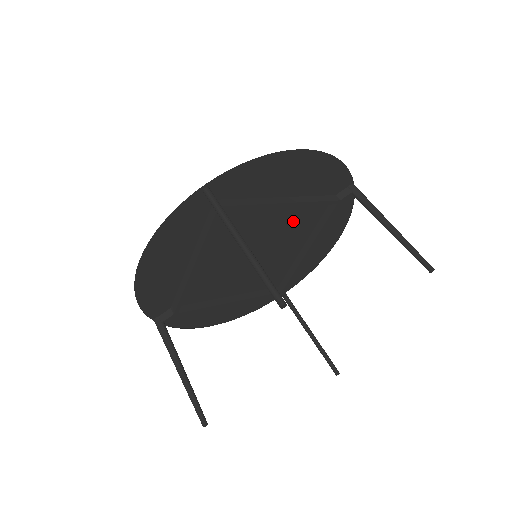
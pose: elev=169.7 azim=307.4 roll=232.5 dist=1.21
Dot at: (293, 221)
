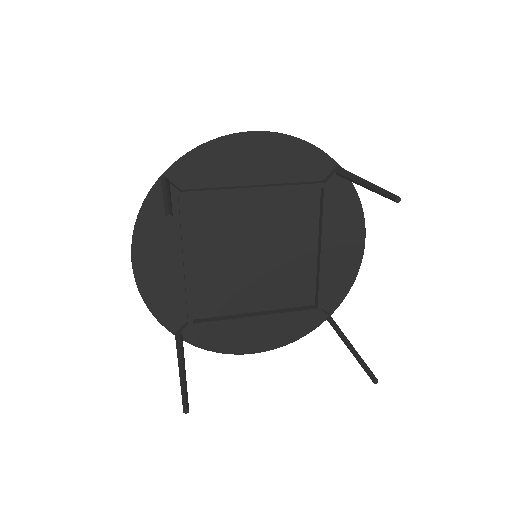
Dot at: (286, 215)
